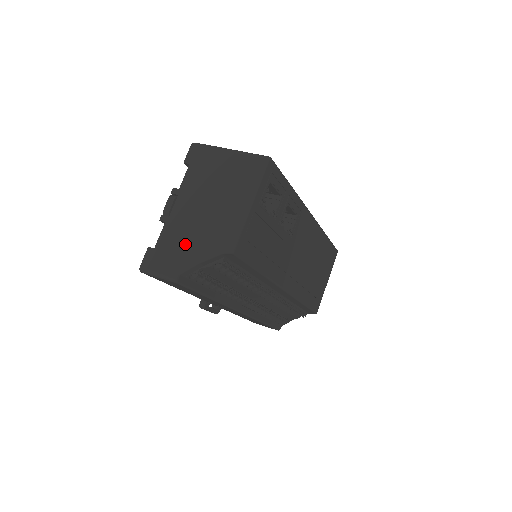
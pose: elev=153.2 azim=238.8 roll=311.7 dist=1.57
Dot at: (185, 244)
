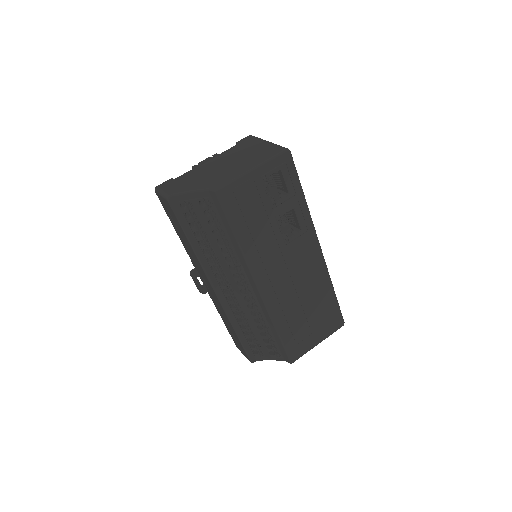
Dot at: (193, 180)
